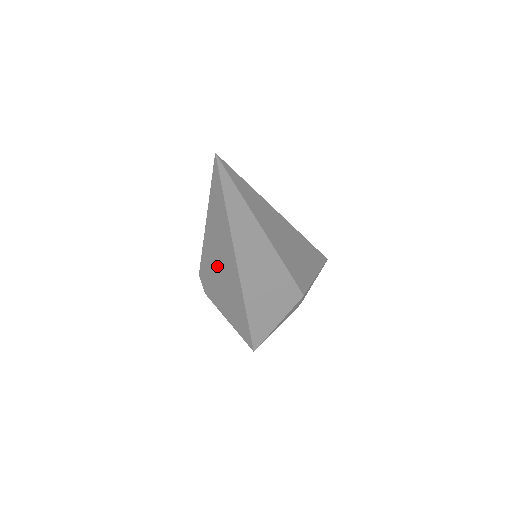
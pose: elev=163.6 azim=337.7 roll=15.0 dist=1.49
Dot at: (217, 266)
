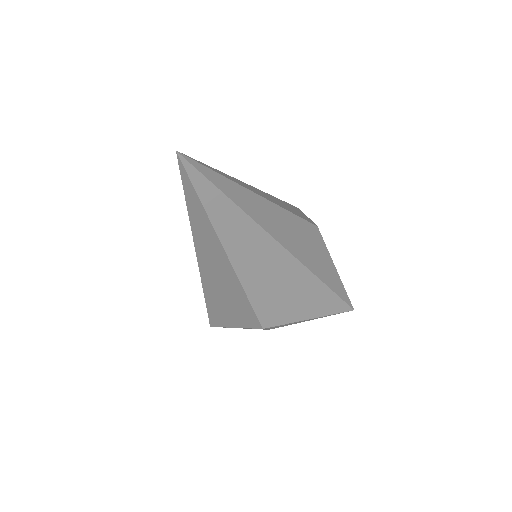
Dot at: occluded
